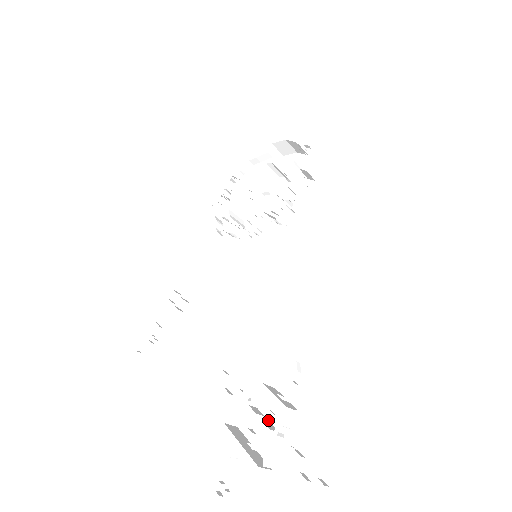
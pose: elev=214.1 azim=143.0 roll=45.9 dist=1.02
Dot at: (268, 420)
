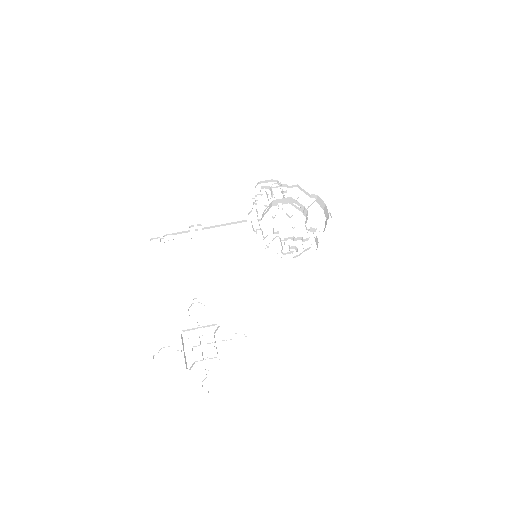
Dot at: (202, 348)
